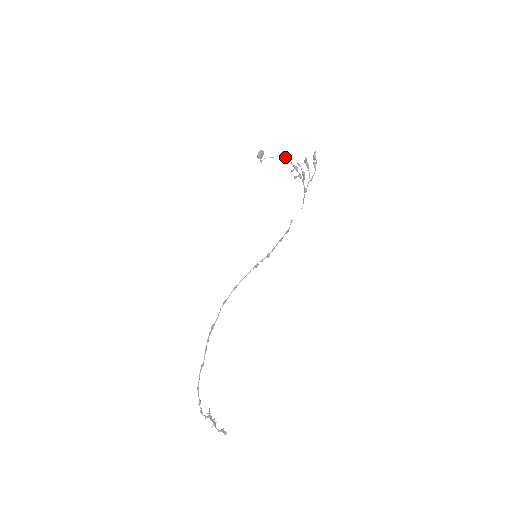
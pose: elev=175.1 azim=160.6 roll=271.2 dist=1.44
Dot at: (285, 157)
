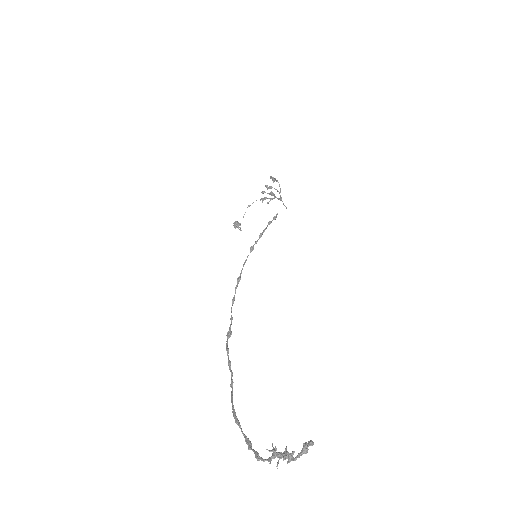
Dot at: (252, 203)
